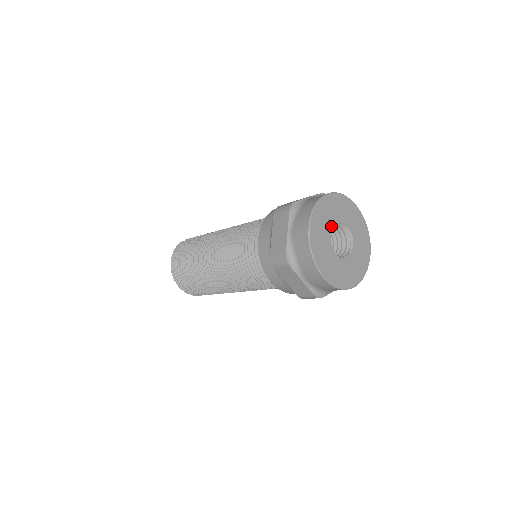
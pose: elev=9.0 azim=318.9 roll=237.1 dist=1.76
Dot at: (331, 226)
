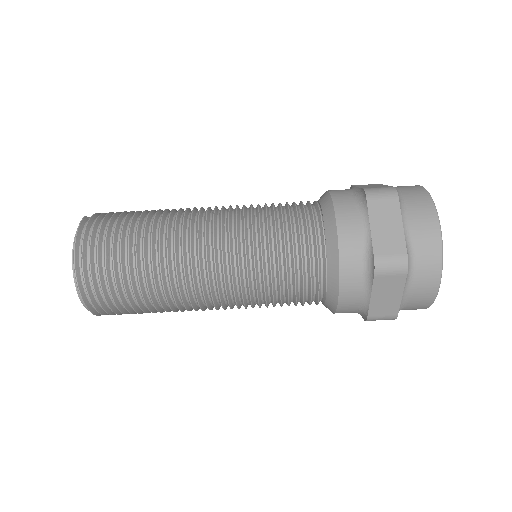
Dot at: occluded
